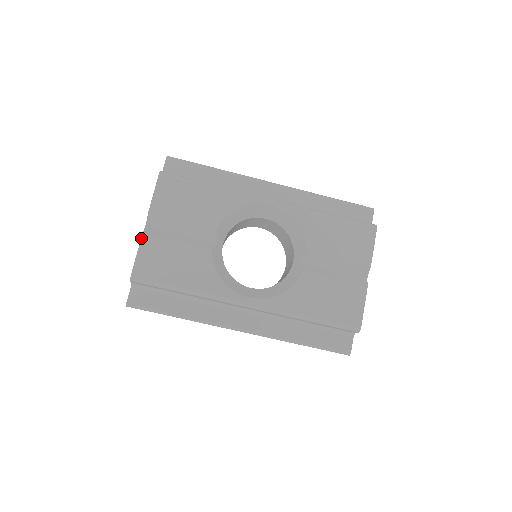
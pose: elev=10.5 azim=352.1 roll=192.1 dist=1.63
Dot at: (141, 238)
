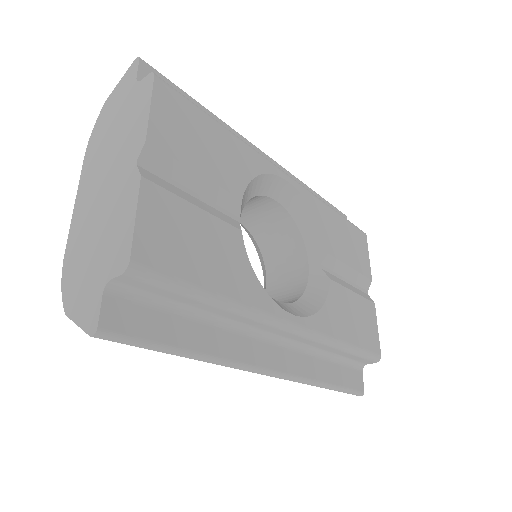
Dot at: (140, 185)
